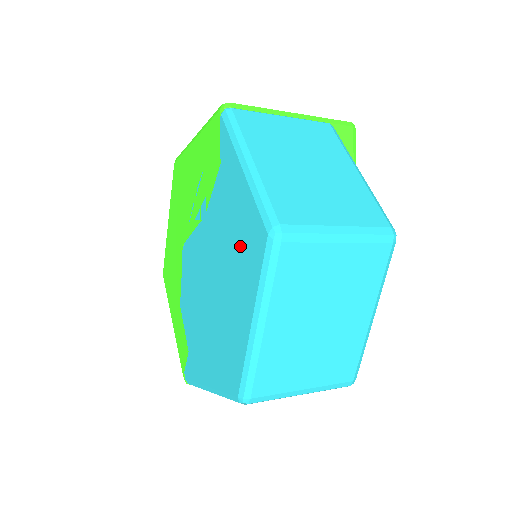
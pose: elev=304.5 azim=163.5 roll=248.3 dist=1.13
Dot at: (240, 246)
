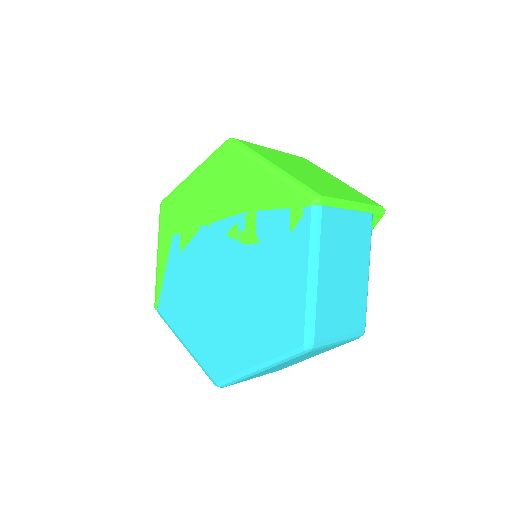
Dot at: (273, 316)
